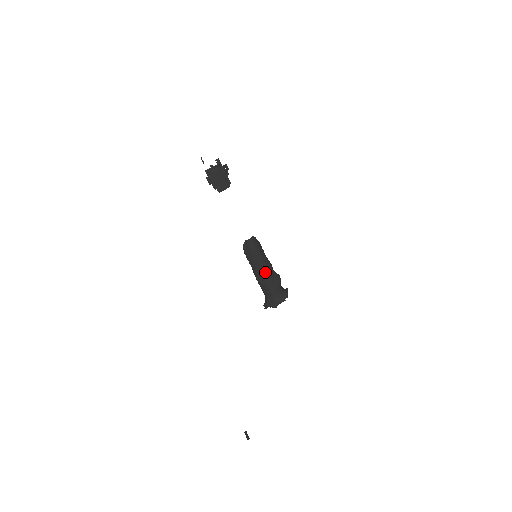
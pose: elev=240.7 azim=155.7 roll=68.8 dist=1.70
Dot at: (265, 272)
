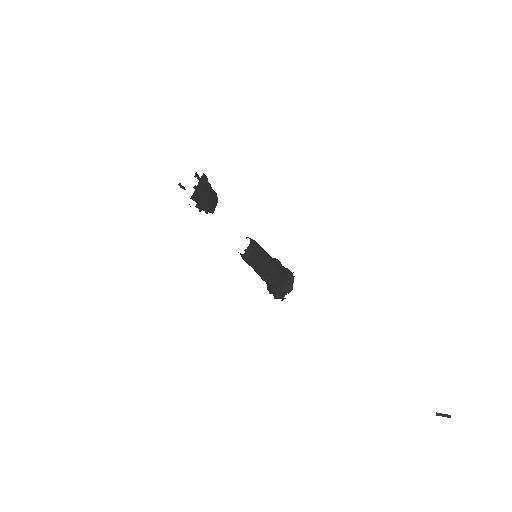
Dot at: (272, 265)
